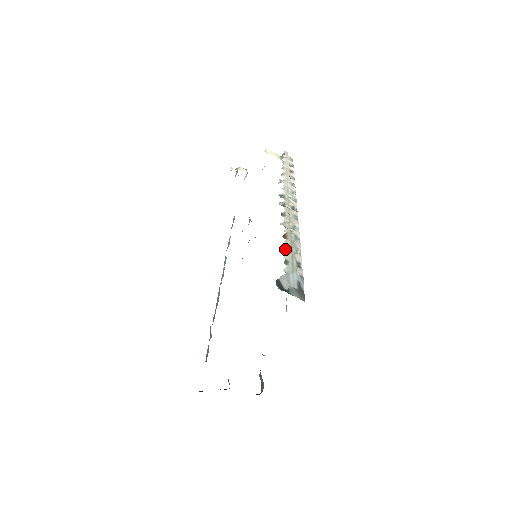
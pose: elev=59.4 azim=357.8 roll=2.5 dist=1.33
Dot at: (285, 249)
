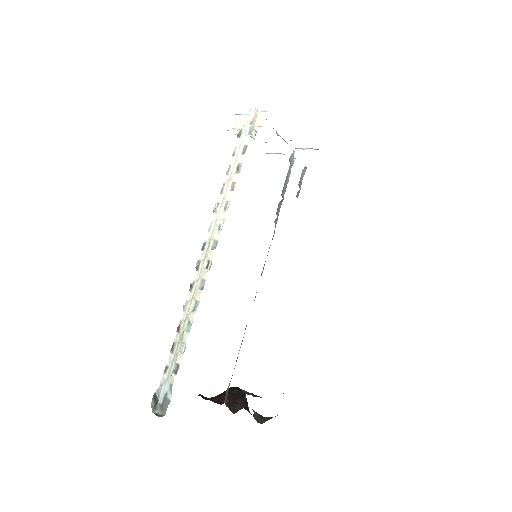
Dot at: (172, 350)
